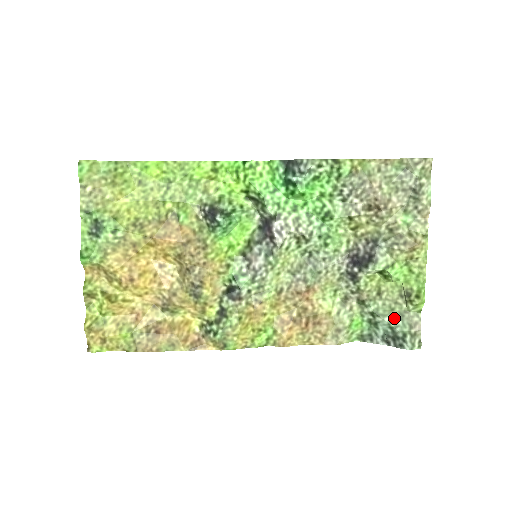
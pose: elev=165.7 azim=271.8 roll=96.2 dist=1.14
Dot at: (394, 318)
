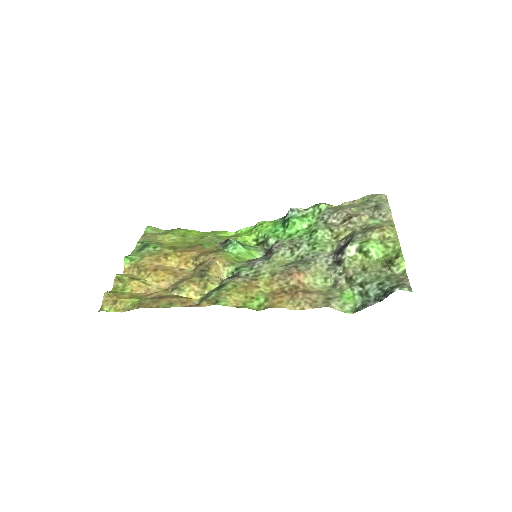
Dot at: (381, 281)
